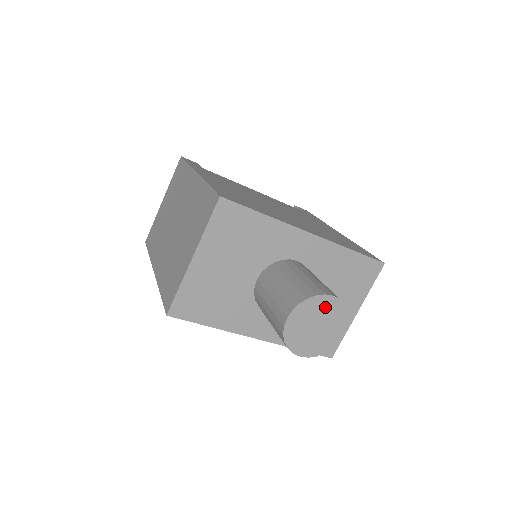
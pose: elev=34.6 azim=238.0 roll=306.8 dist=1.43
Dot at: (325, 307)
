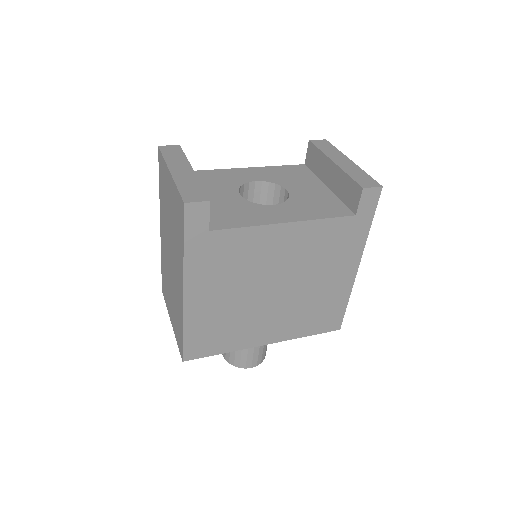
Dot at: occluded
